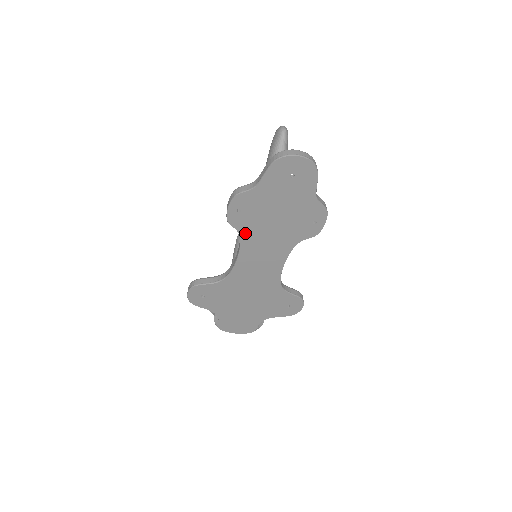
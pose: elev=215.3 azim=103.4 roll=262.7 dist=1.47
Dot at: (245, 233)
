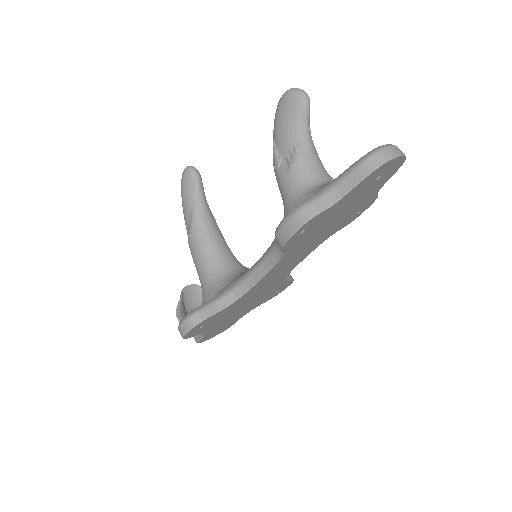
Dot at: (290, 250)
